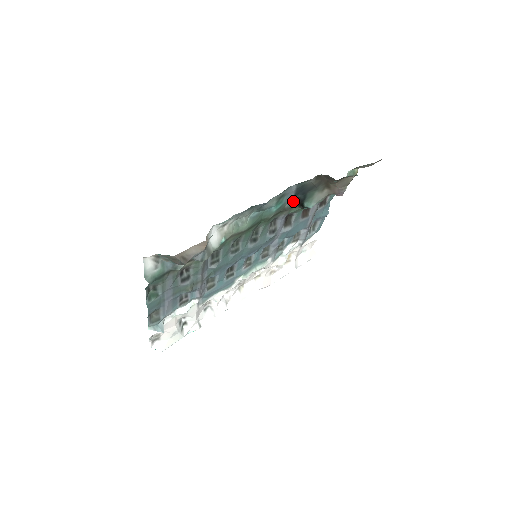
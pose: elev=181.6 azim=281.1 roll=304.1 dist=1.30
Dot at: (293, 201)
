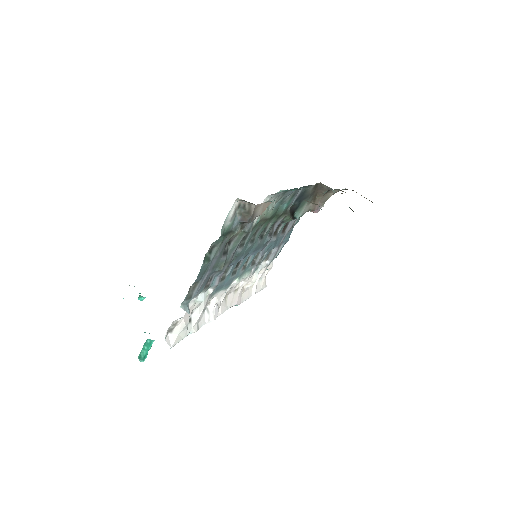
Dot at: occluded
